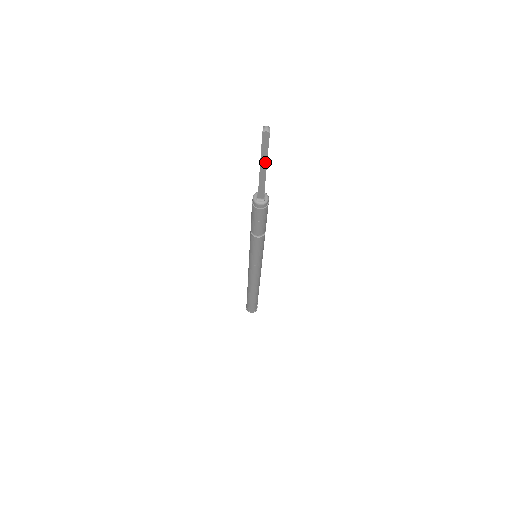
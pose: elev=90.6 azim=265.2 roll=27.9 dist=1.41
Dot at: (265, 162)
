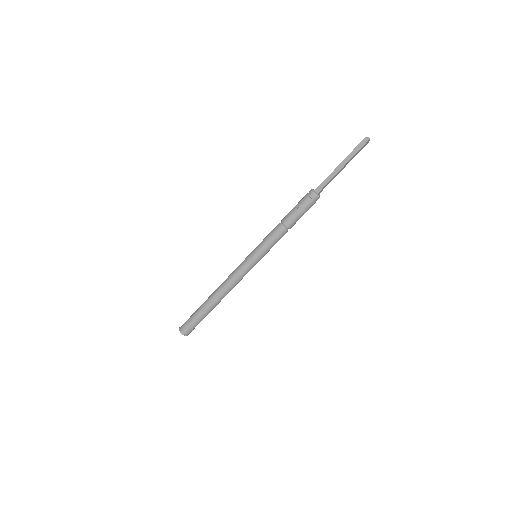
Dot at: (347, 161)
